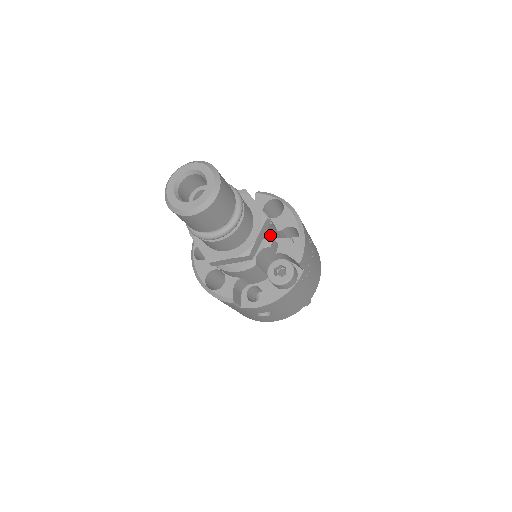
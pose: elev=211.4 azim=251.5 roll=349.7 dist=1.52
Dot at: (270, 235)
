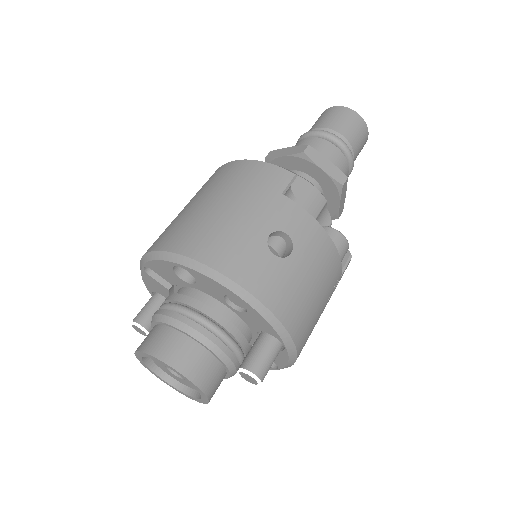
Dot at: occluded
